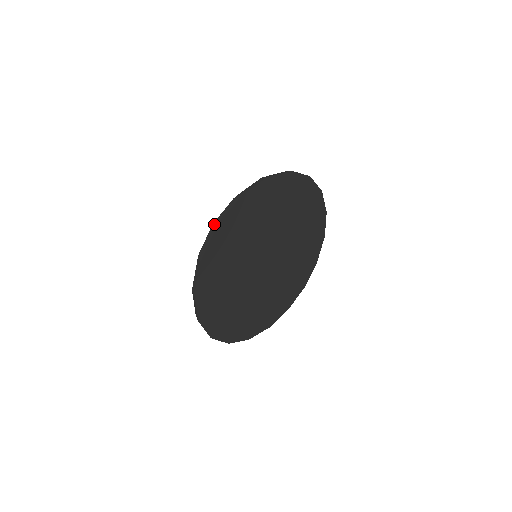
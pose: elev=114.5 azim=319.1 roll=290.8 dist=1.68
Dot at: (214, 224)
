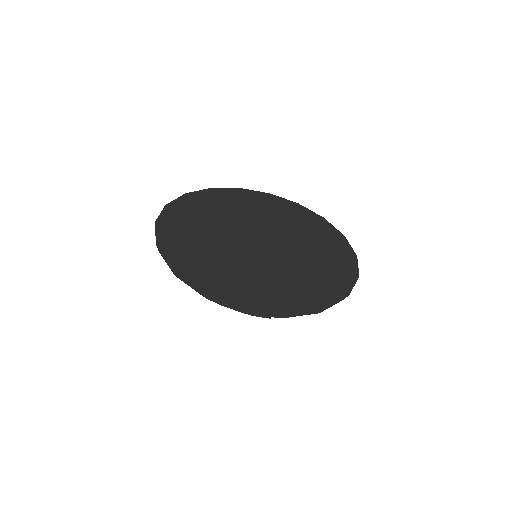
Dot at: occluded
